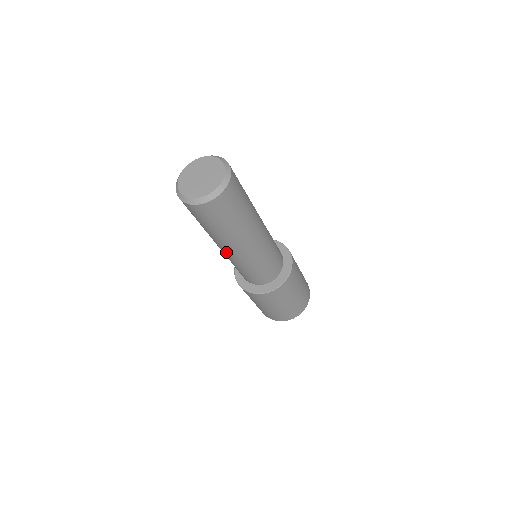
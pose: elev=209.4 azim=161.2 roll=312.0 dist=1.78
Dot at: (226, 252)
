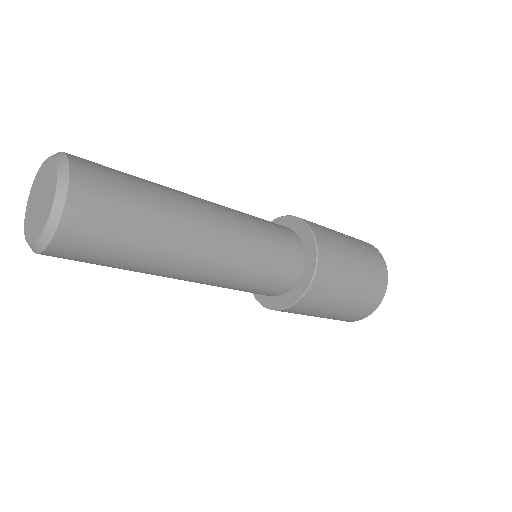
Dot at: occluded
